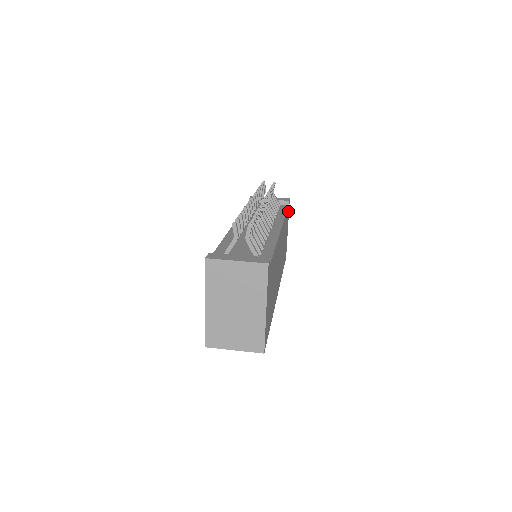
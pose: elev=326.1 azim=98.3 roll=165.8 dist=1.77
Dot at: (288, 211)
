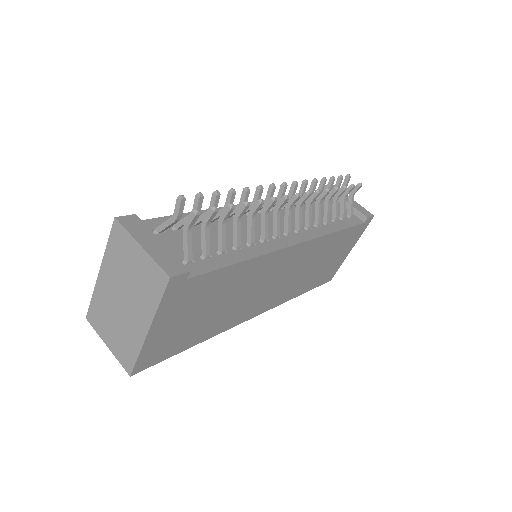
Dot at: (360, 229)
